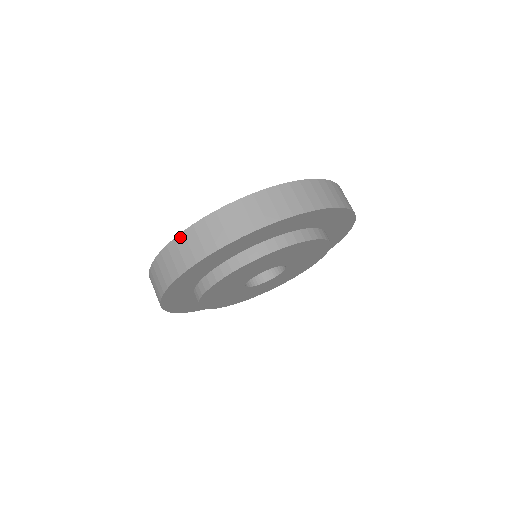
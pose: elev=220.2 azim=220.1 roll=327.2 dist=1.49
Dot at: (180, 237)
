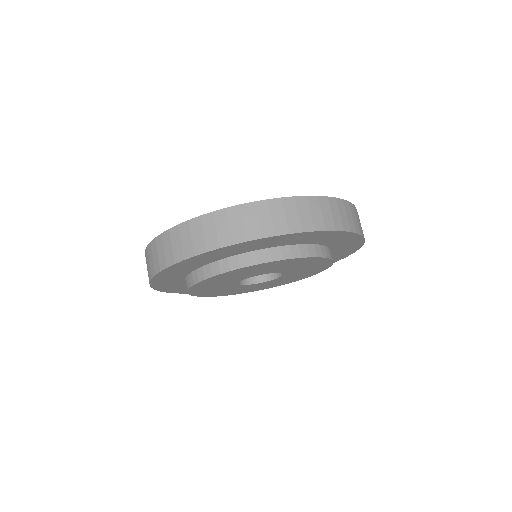
Dot at: (174, 229)
